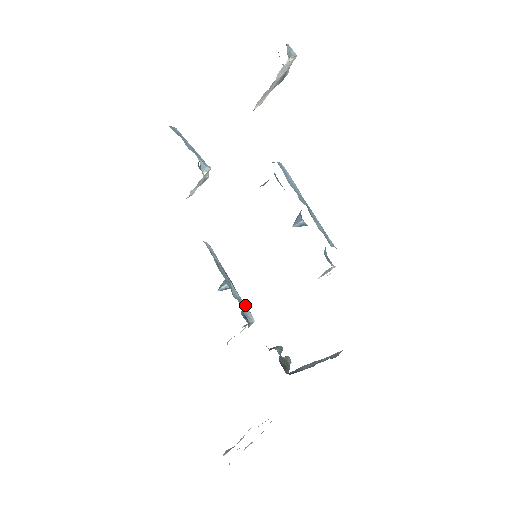
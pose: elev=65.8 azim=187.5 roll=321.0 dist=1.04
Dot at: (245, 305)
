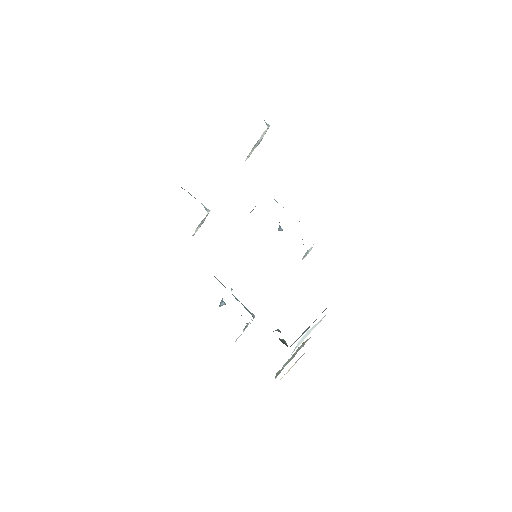
Dot at: (245, 307)
